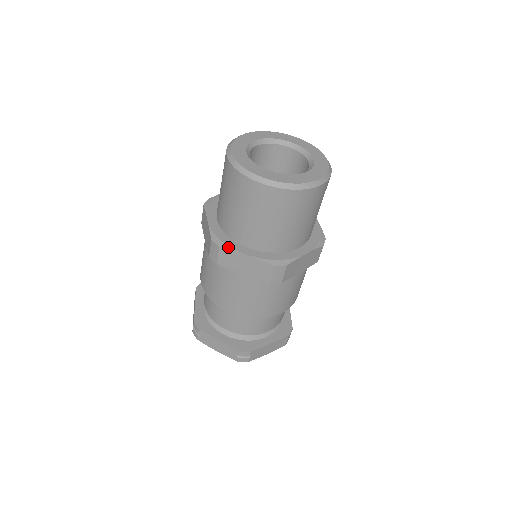
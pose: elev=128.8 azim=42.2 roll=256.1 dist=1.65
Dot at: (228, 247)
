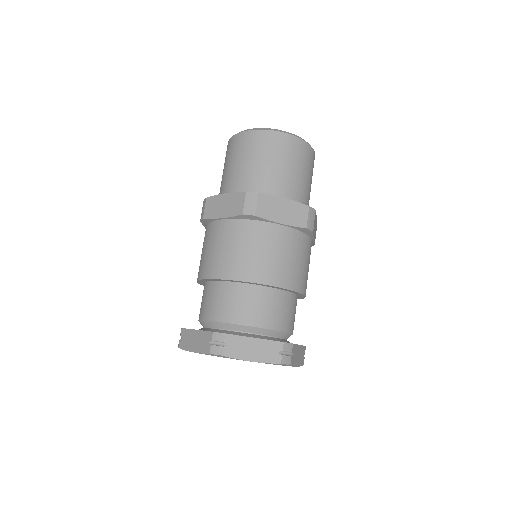
Dot at: (265, 194)
